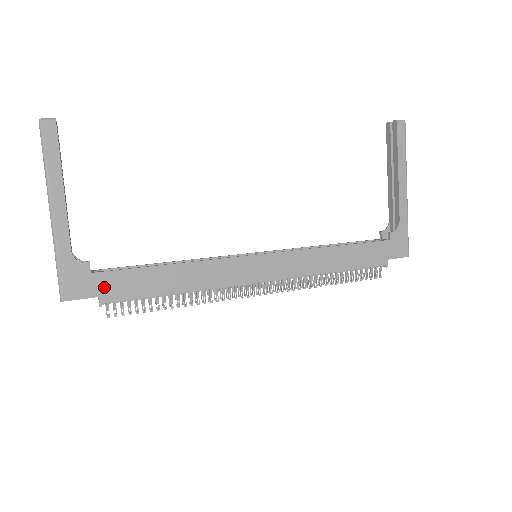
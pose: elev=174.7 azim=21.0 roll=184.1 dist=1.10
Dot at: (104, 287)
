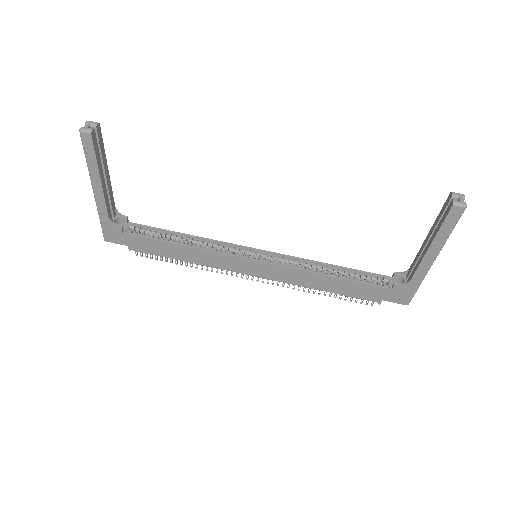
Dot at: (132, 242)
